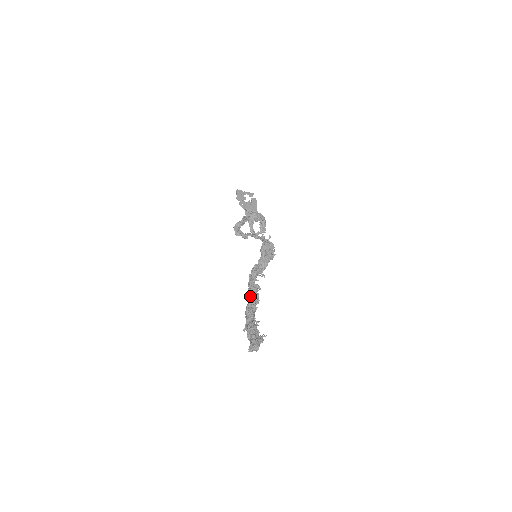
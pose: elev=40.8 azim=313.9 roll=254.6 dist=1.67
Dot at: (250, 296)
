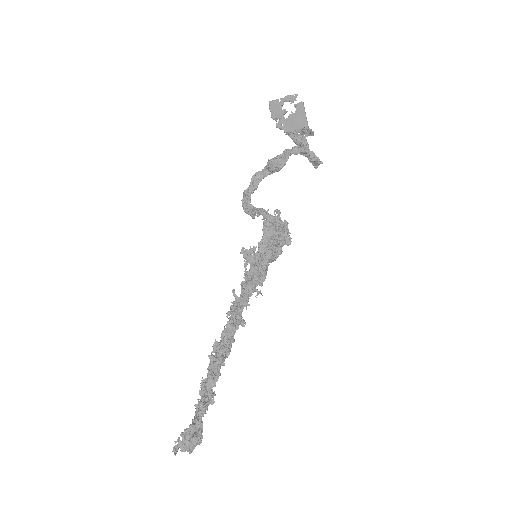
Dot at: (211, 354)
